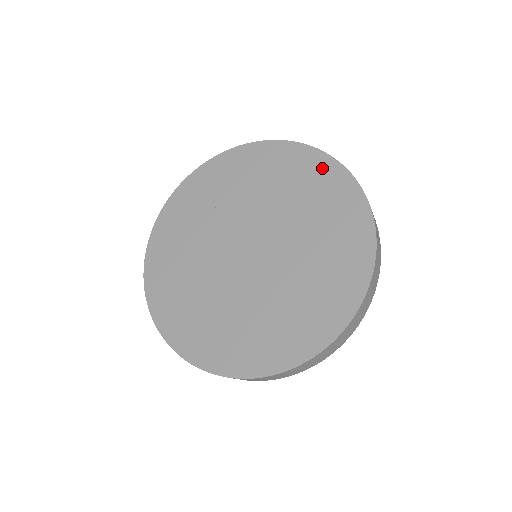
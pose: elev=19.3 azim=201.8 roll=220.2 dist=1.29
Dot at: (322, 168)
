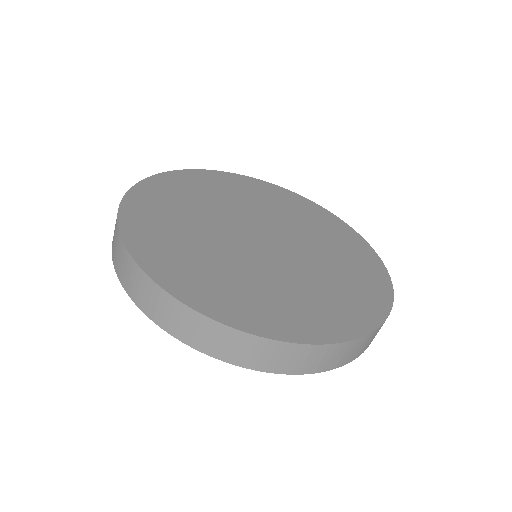
Dot at: (334, 222)
